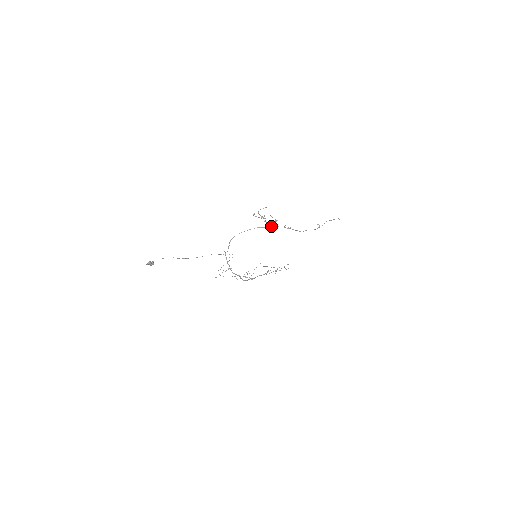
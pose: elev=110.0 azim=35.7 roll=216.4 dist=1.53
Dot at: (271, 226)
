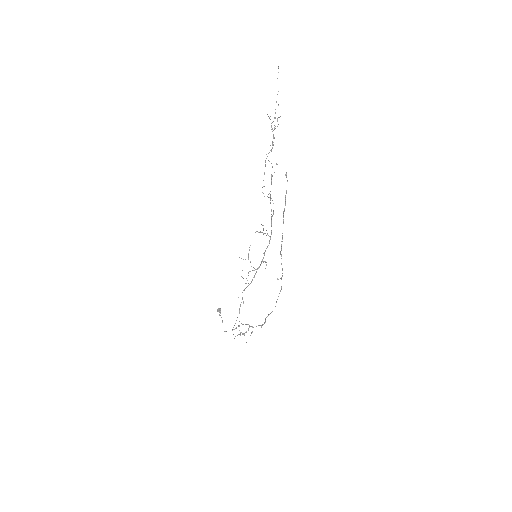
Dot at: (252, 327)
